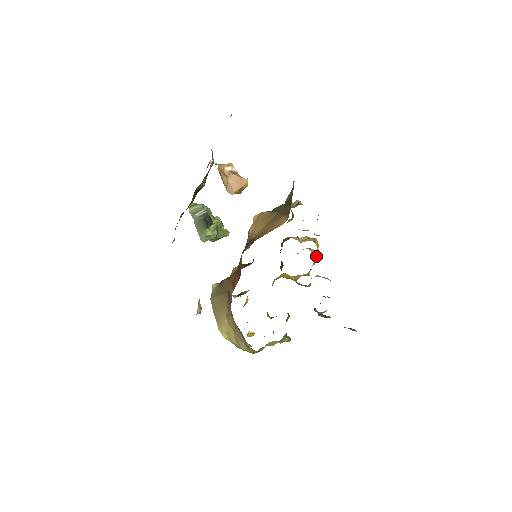
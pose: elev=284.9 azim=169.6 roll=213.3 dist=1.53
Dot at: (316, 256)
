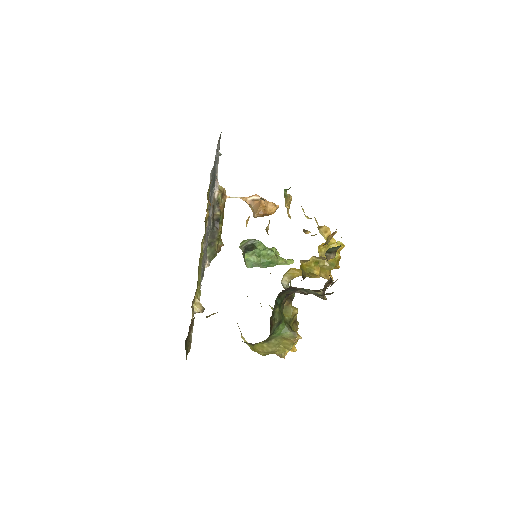
Dot at: (332, 244)
